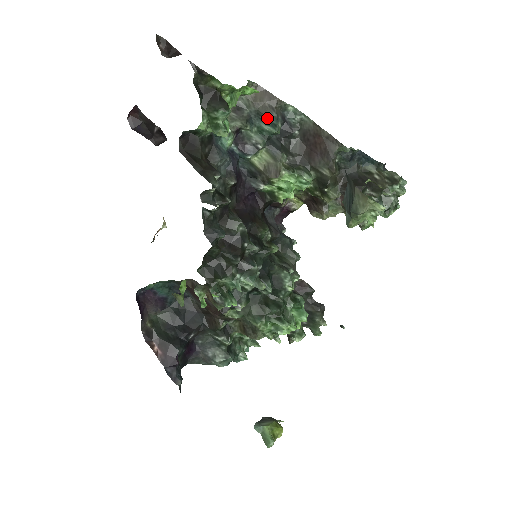
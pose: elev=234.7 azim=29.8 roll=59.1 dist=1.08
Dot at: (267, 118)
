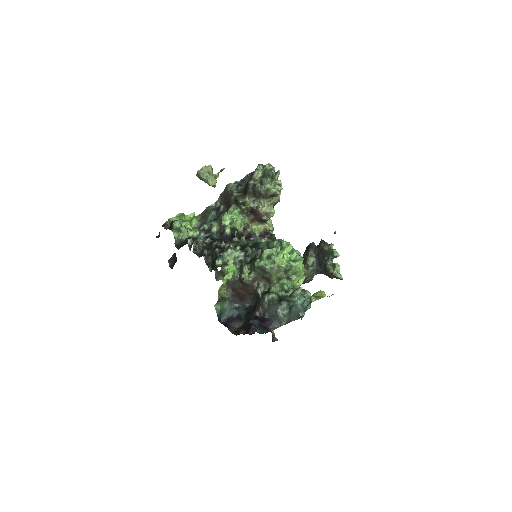
Dot at: (207, 215)
